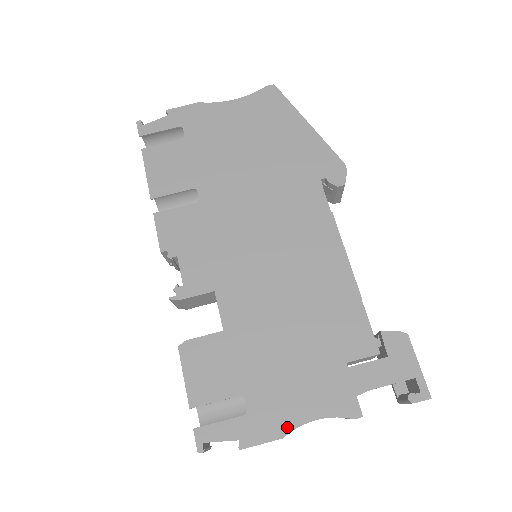
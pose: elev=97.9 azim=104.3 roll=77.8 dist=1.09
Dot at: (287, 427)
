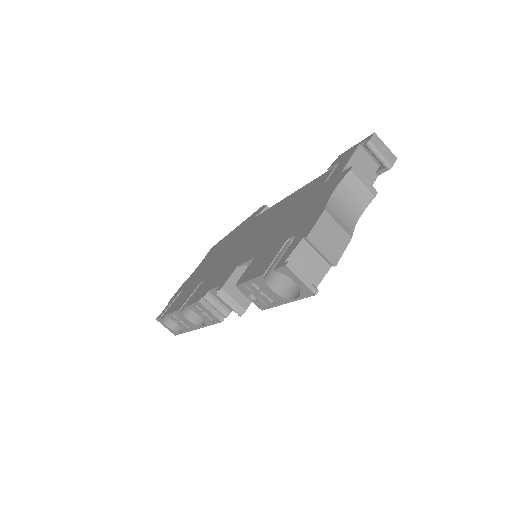
Dot at: (322, 208)
